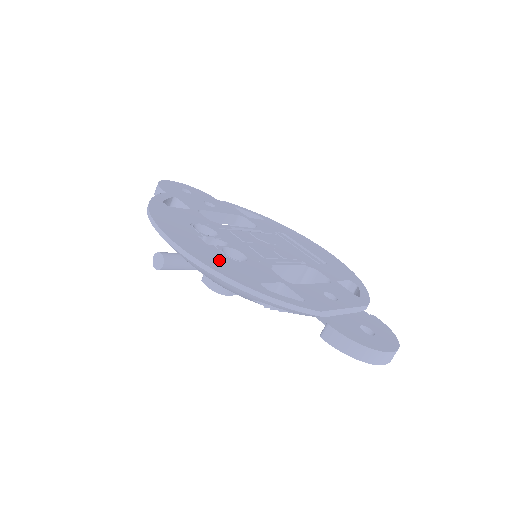
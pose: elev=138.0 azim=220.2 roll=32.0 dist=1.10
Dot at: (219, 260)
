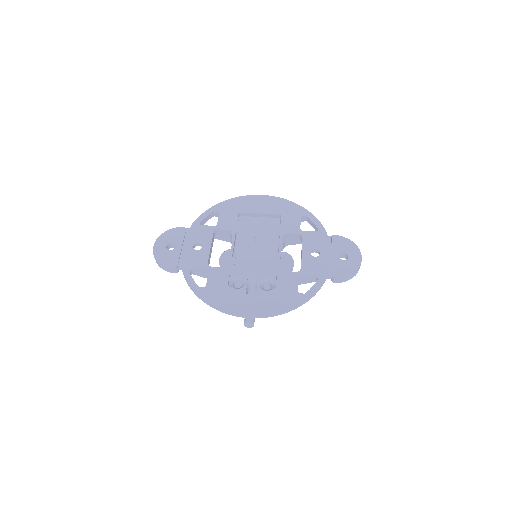
Dot at: (274, 301)
